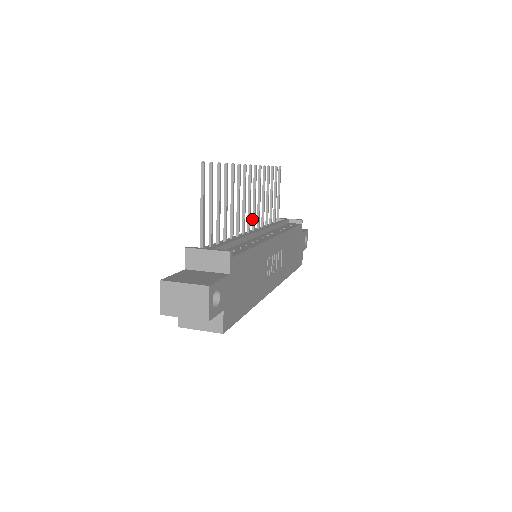
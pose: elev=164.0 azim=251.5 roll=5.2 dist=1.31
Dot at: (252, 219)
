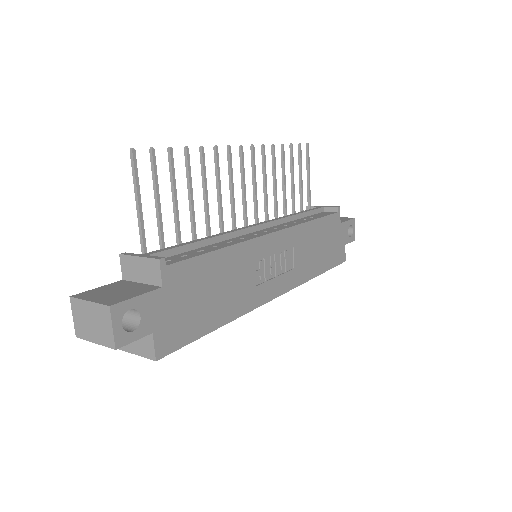
Dot at: (254, 211)
